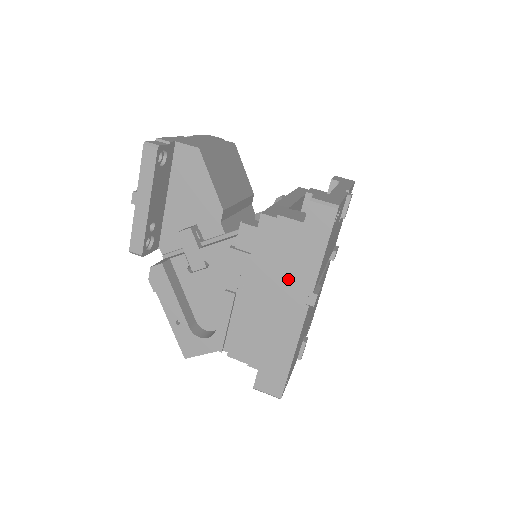
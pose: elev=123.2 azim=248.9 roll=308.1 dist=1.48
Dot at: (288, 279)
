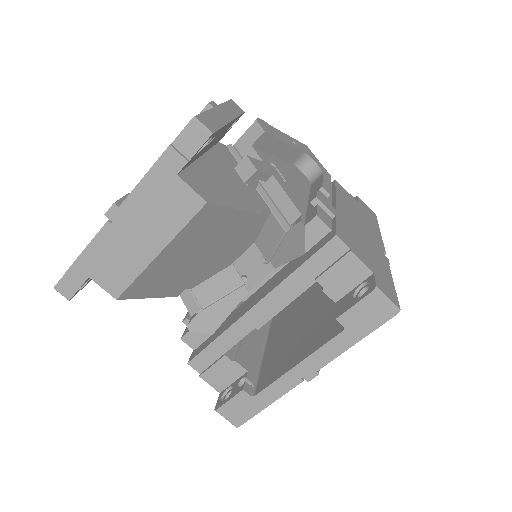
Dot at: occluded
